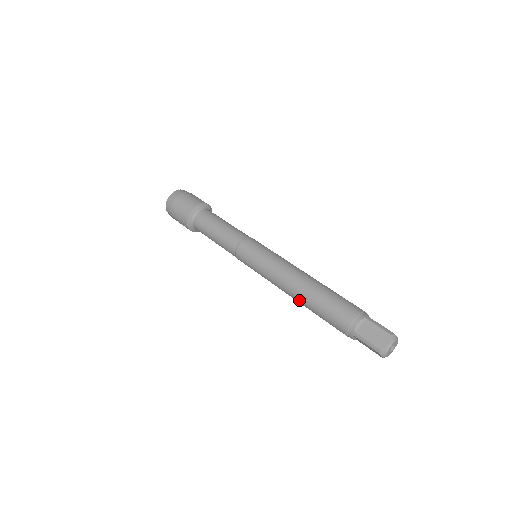
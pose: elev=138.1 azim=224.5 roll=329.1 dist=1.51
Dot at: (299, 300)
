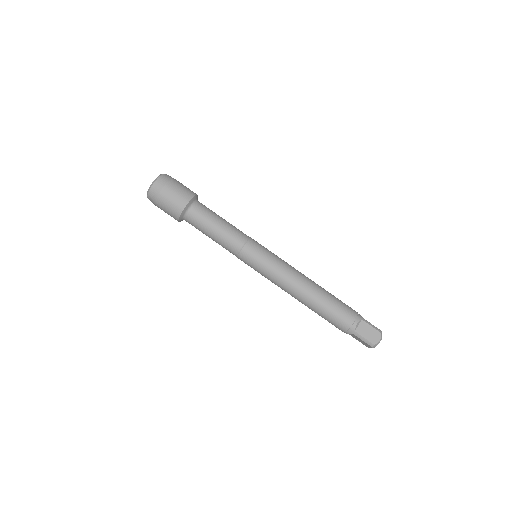
Dot at: (304, 302)
